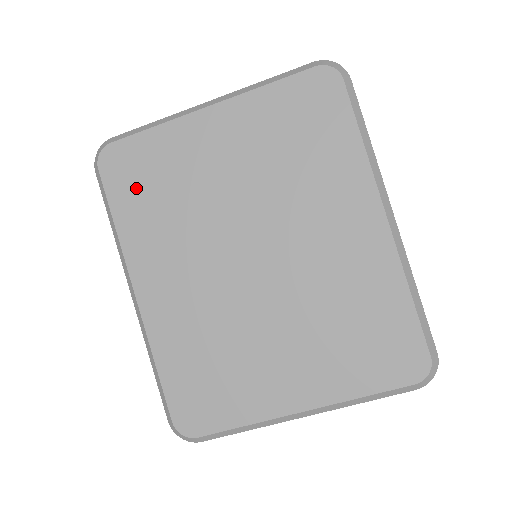
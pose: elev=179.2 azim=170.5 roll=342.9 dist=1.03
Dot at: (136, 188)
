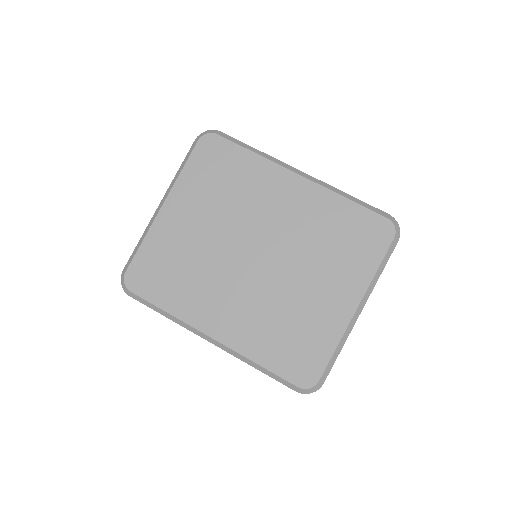
Dot at: (161, 281)
